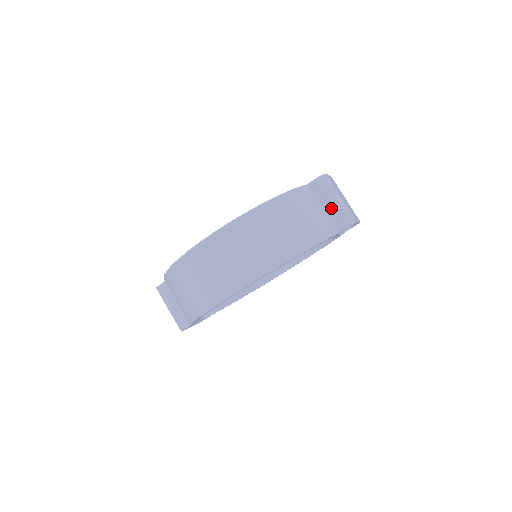
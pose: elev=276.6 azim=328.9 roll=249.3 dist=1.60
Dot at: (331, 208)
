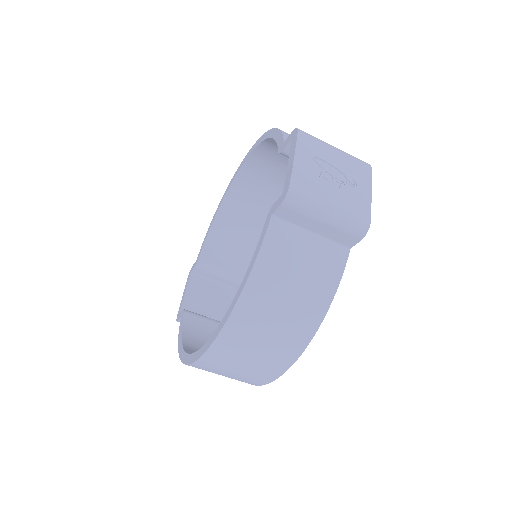
Dot at: (324, 229)
